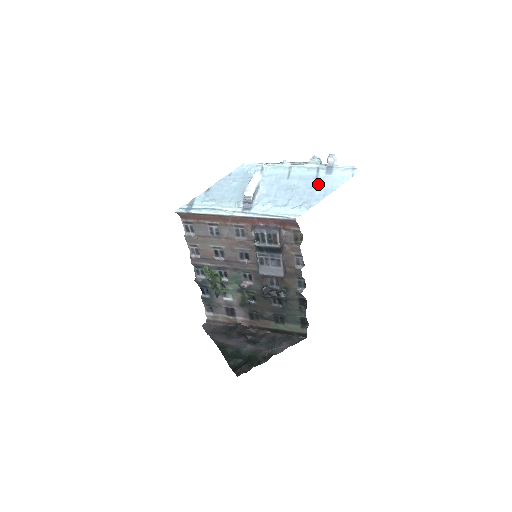
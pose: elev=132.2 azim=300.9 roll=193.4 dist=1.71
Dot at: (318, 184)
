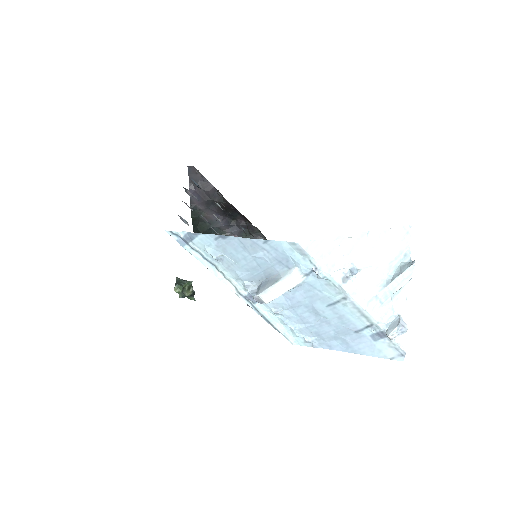
Dot at: (350, 337)
